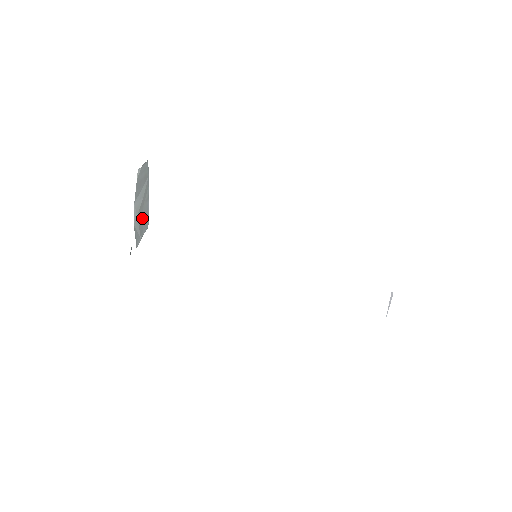
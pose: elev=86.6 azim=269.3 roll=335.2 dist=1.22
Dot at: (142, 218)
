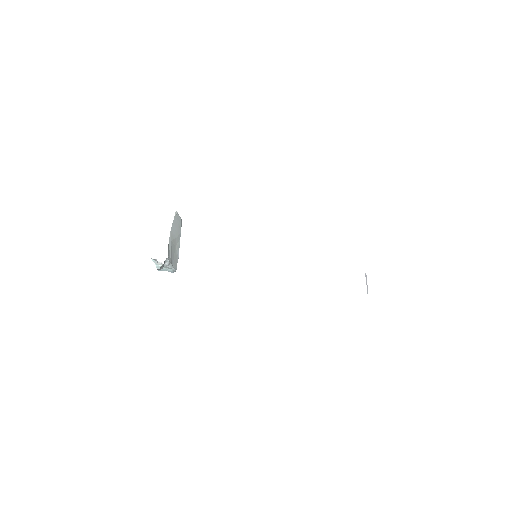
Dot at: (173, 253)
